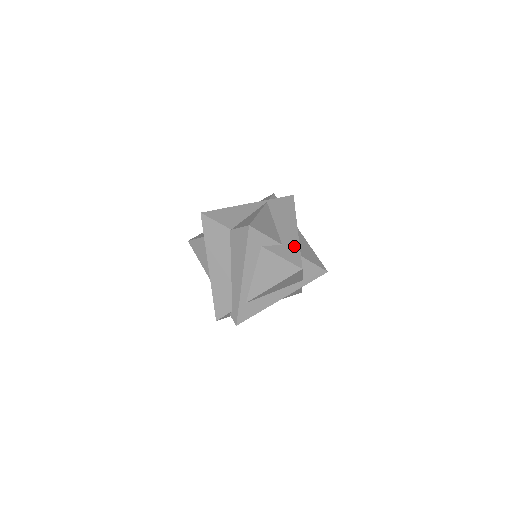
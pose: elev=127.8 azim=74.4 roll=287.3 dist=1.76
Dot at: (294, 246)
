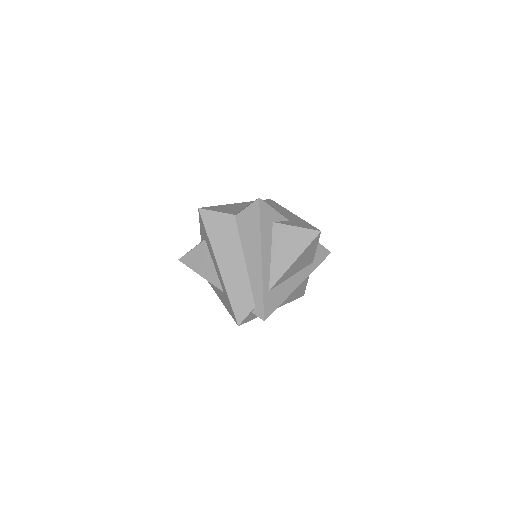
Dot at: (300, 221)
